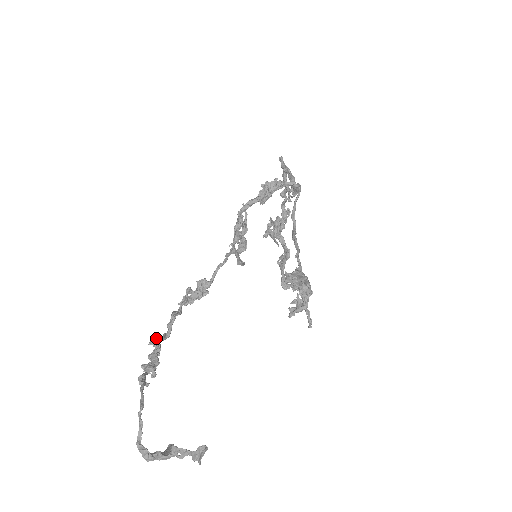
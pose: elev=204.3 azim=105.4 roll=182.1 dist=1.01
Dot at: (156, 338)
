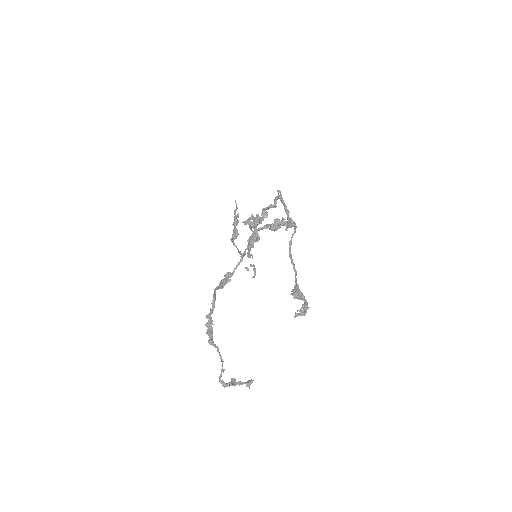
Dot at: (209, 314)
